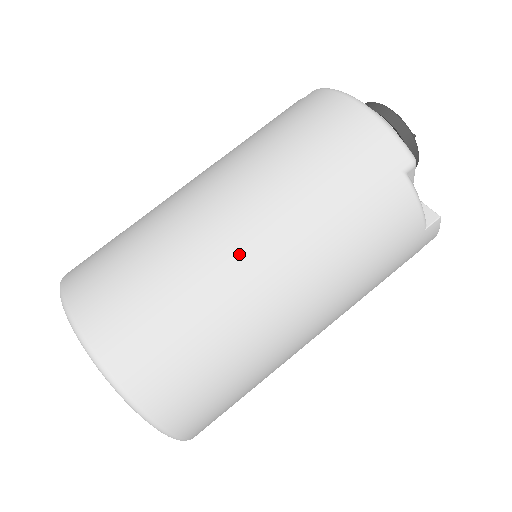
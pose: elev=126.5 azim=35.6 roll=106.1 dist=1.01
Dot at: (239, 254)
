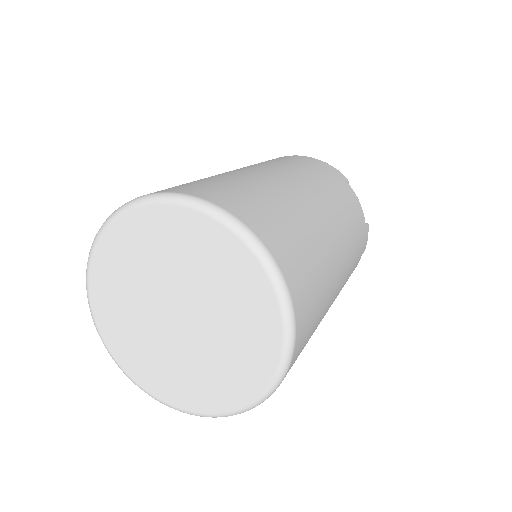
Dot at: (288, 183)
